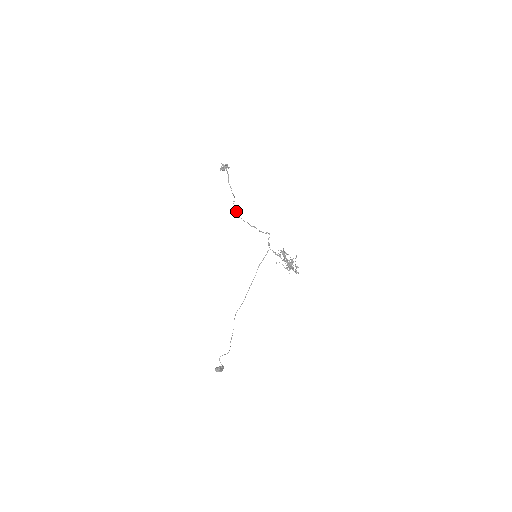
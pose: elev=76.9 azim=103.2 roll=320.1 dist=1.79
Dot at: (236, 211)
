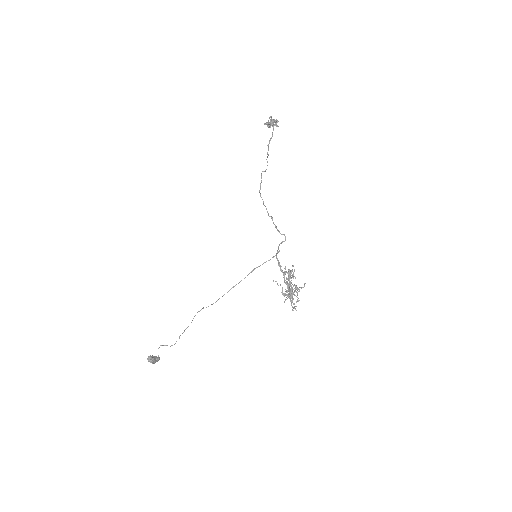
Dot at: (260, 185)
